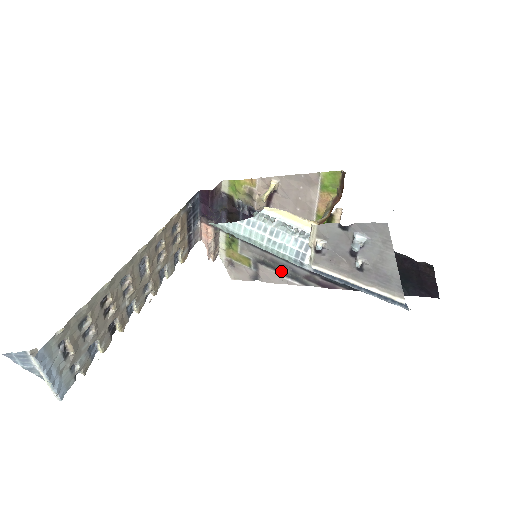
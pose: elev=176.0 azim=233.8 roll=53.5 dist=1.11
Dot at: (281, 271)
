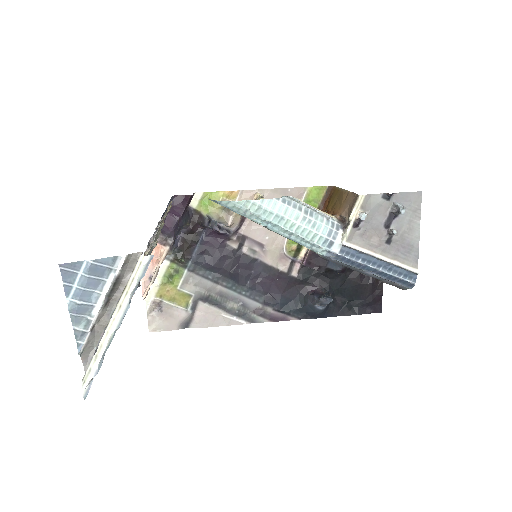
Dot at: (228, 307)
